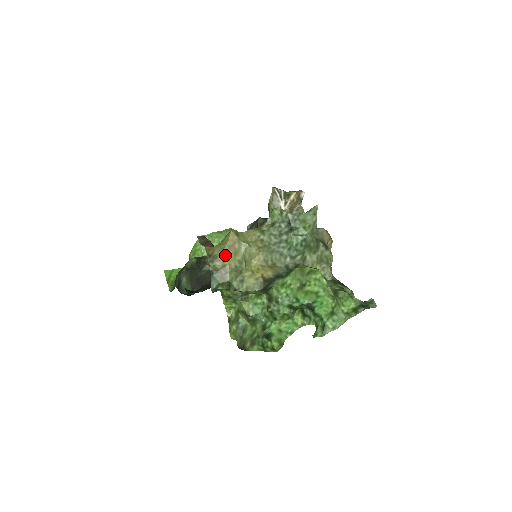
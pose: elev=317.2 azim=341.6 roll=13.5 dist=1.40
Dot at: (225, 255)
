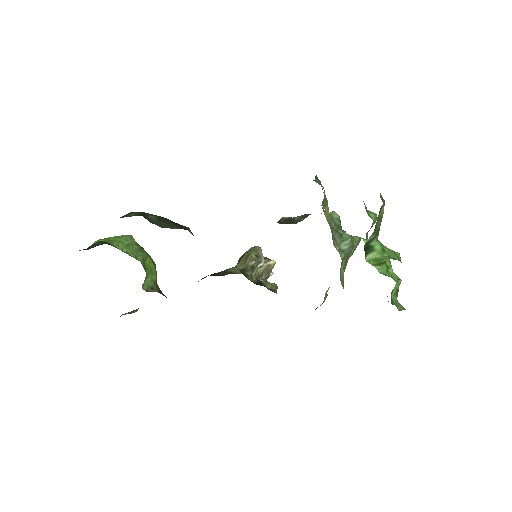
Dot at: occluded
